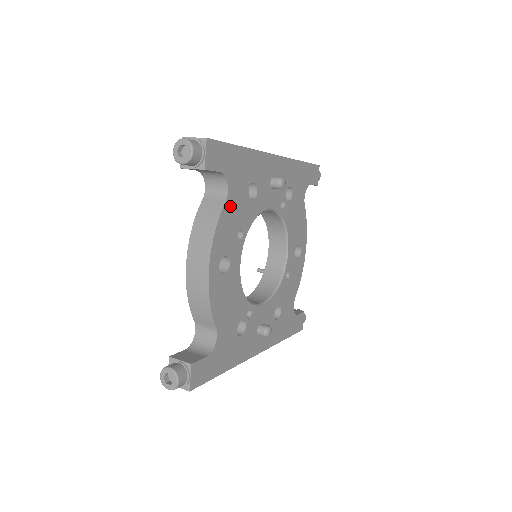
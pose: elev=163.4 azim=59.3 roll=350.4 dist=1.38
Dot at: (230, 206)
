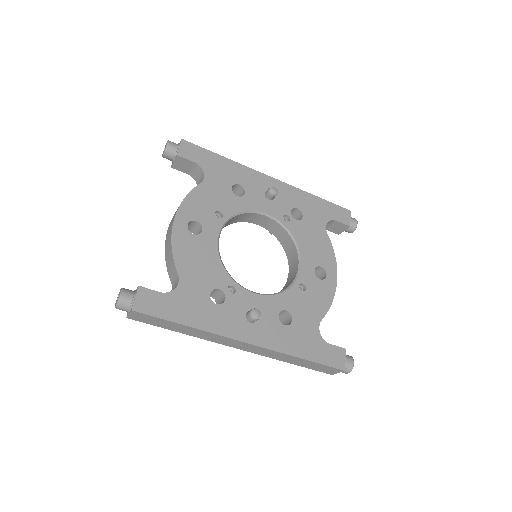
Dot at: (206, 189)
